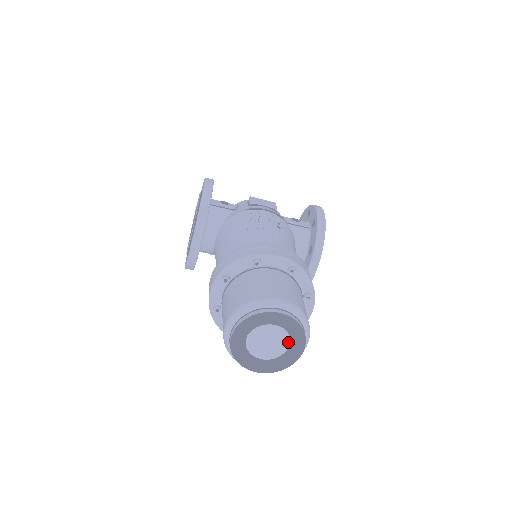
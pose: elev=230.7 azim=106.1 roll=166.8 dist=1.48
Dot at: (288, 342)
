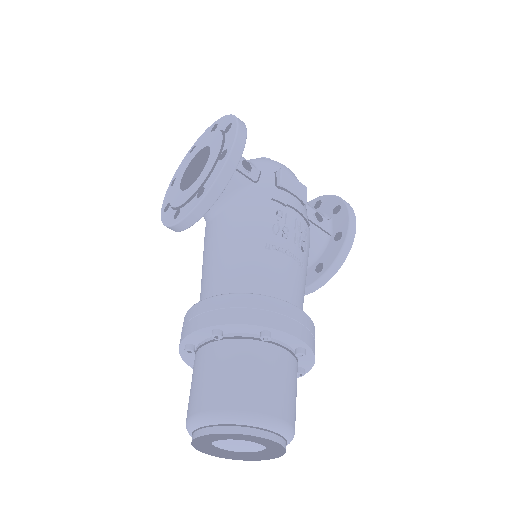
Dot at: (261, 449)
